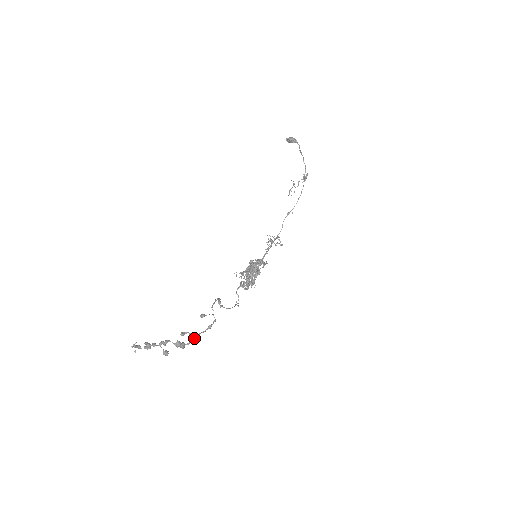
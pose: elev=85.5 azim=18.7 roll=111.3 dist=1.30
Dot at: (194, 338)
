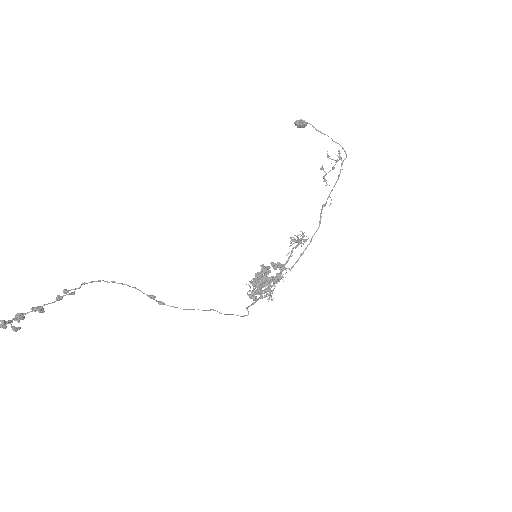
Dot at: (36, 309)
